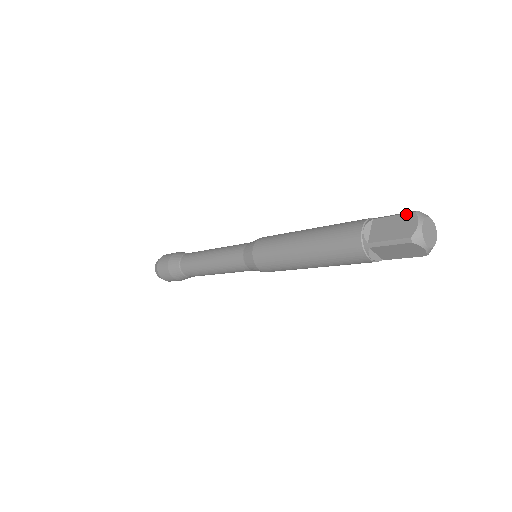
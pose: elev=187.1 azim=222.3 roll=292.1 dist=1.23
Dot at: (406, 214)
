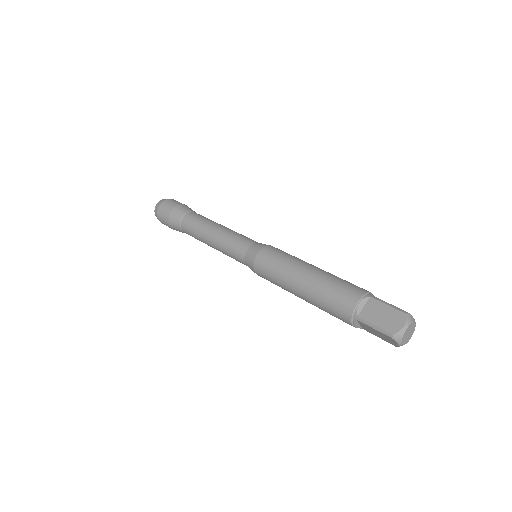
Dot at: (398, 311)
